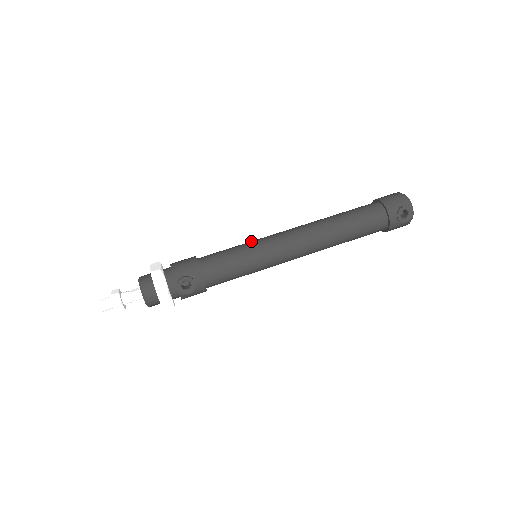
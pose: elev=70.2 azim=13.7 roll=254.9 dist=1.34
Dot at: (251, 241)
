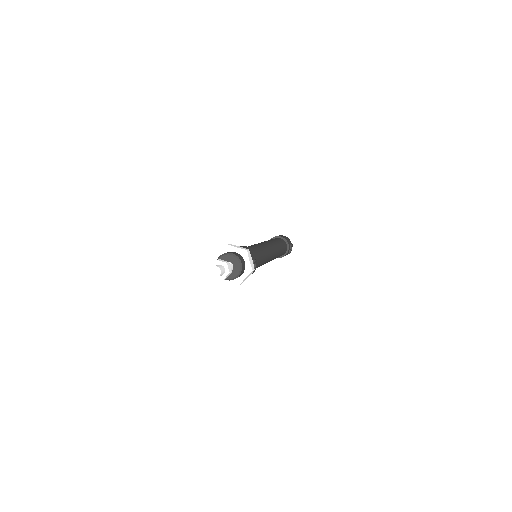
Dot at: (257, 244)
